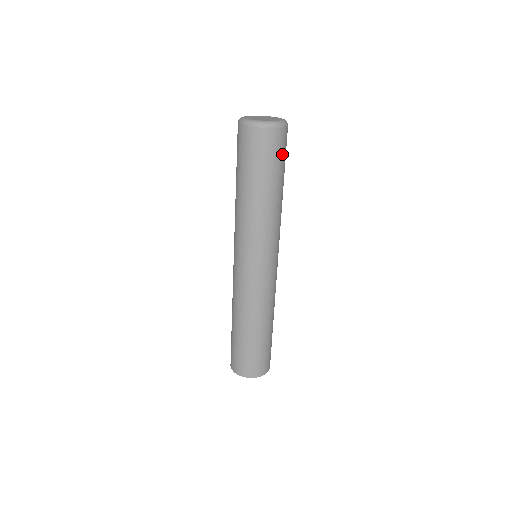
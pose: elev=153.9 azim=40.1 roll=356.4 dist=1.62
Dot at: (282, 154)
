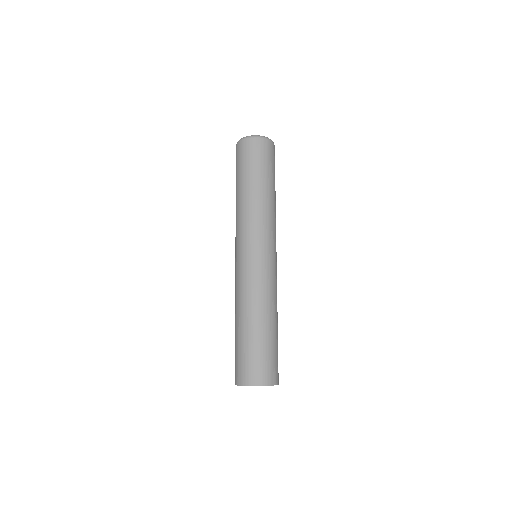
Dot at: occluded
